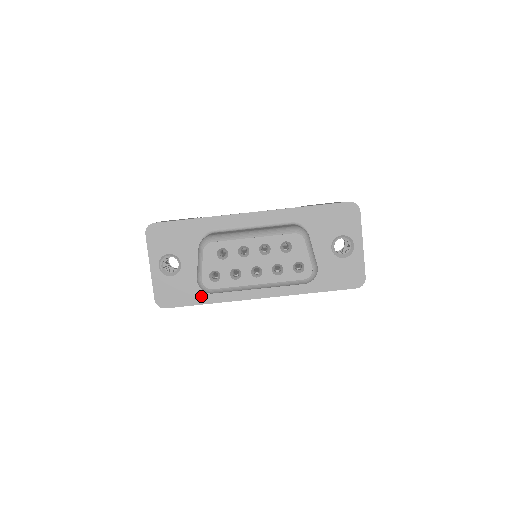
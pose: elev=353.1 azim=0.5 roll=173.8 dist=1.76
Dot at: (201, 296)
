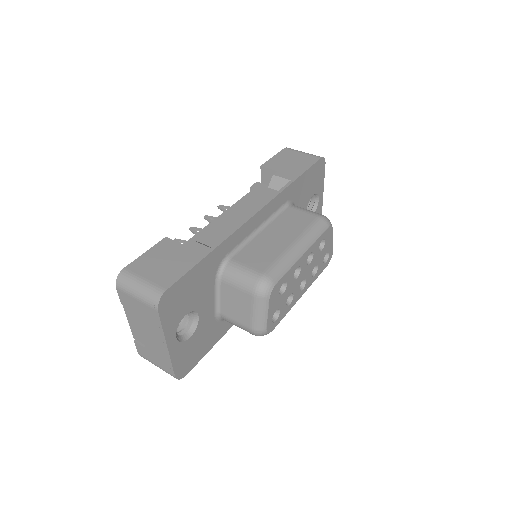
Dot at: (217, 334)
